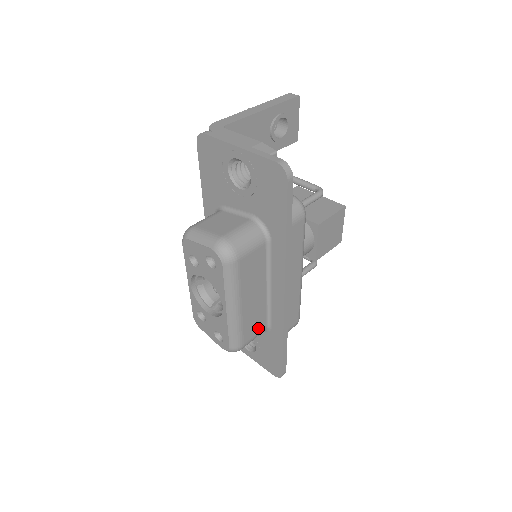
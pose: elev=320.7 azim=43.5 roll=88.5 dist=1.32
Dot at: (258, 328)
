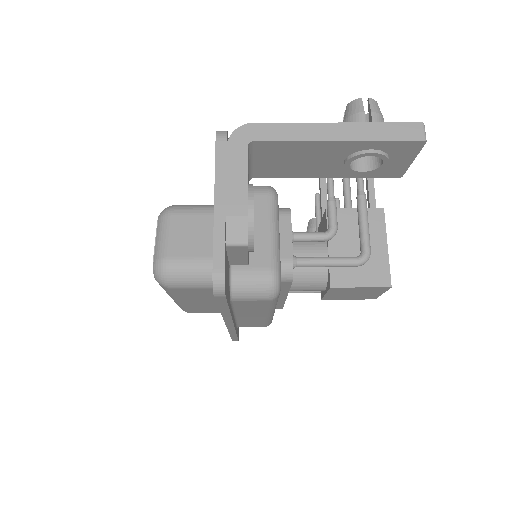
Dot at: (213, 311)
